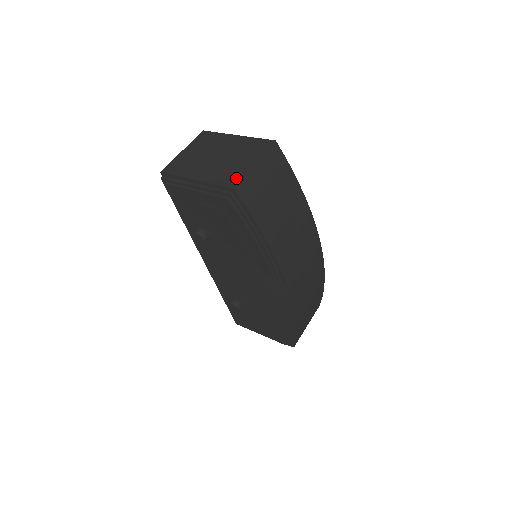
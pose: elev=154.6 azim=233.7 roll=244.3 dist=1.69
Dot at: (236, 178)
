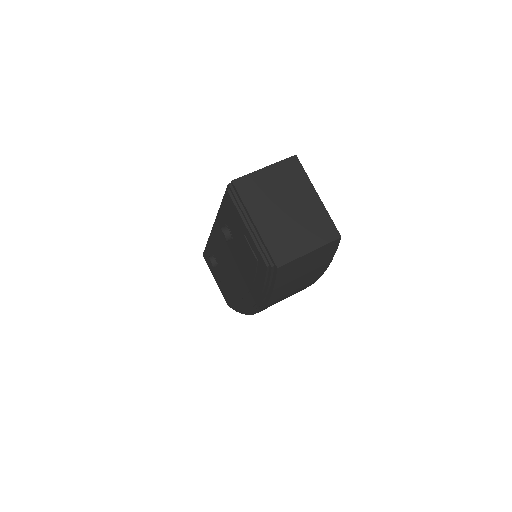
Dot at: (286, 257)
